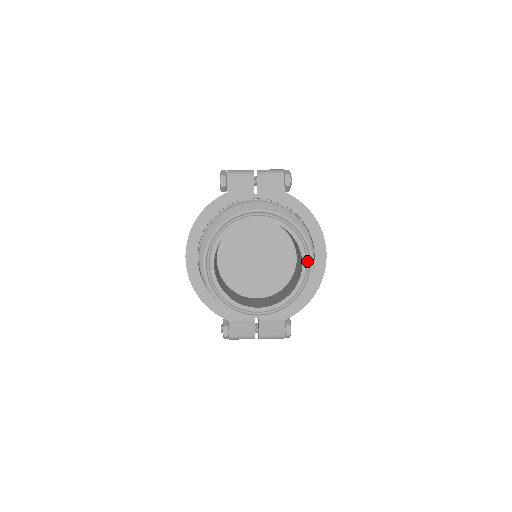
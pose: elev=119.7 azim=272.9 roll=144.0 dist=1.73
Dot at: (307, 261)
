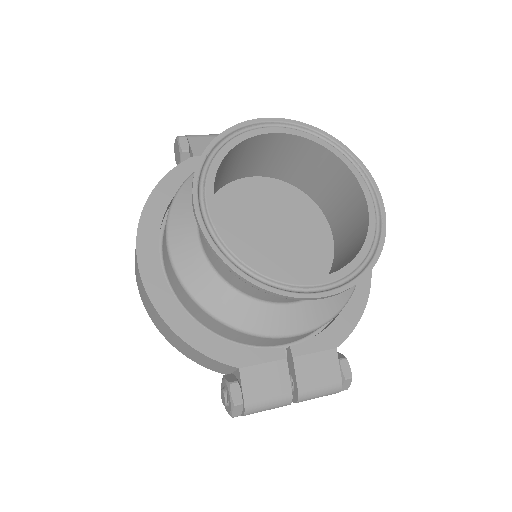
Dot at: (369, 192)
